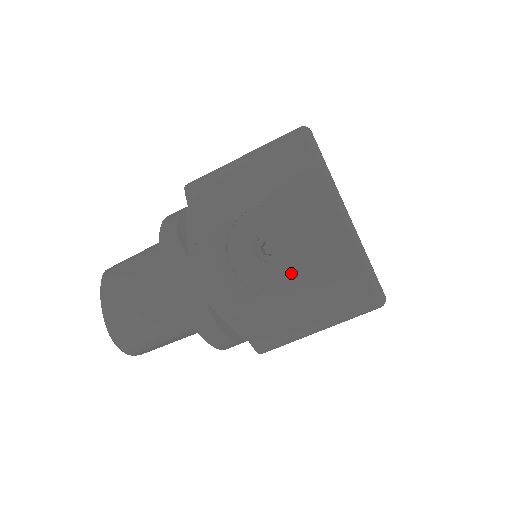
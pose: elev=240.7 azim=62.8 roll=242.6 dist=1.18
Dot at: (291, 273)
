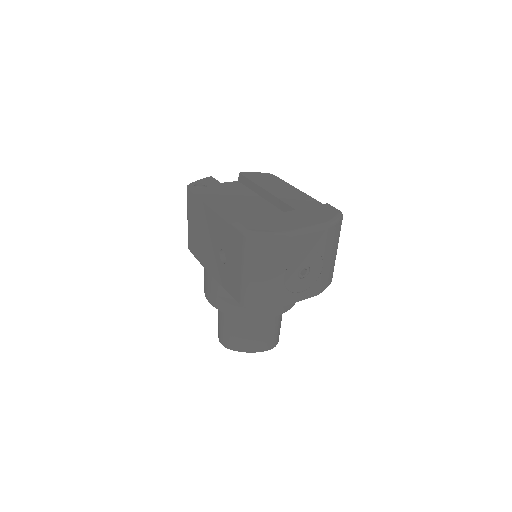
Dot at: (319, 263)
